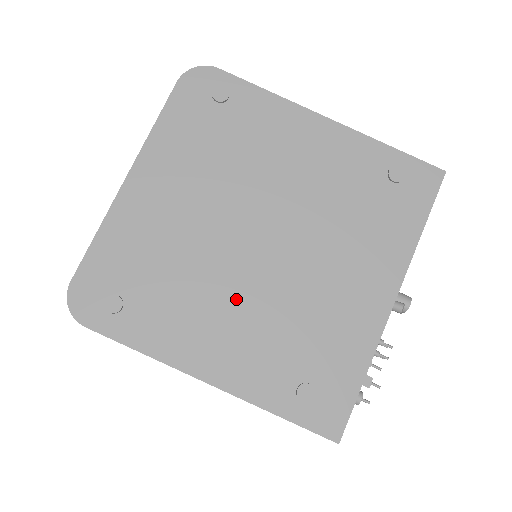
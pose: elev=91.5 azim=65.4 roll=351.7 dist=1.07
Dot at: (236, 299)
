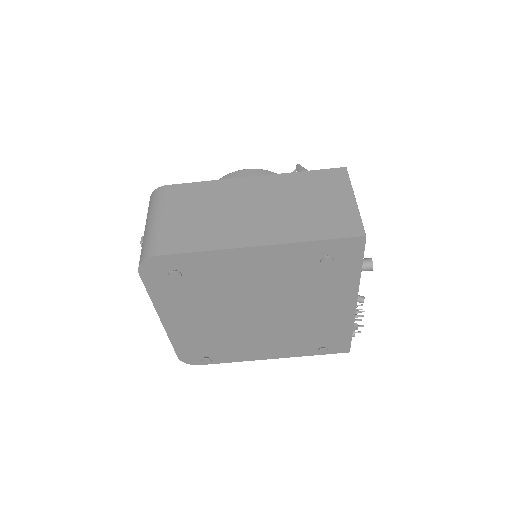
Dot at: (264, 335)
